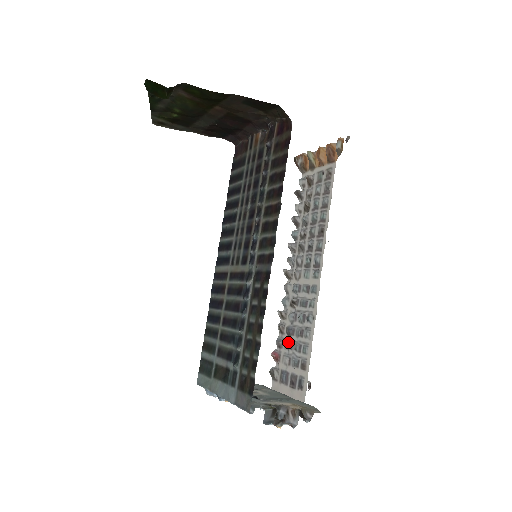
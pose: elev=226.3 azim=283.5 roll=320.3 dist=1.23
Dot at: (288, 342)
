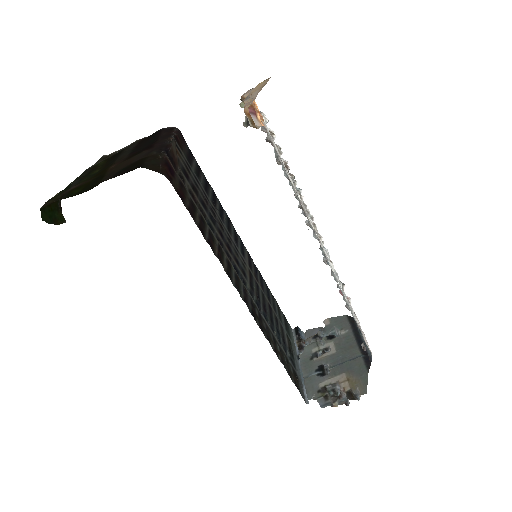
Dot at: occluded
